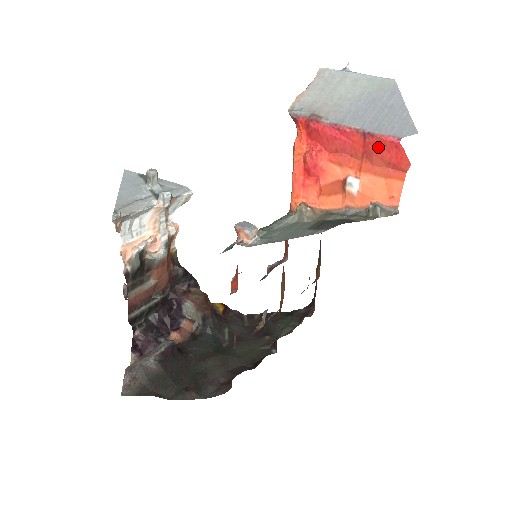
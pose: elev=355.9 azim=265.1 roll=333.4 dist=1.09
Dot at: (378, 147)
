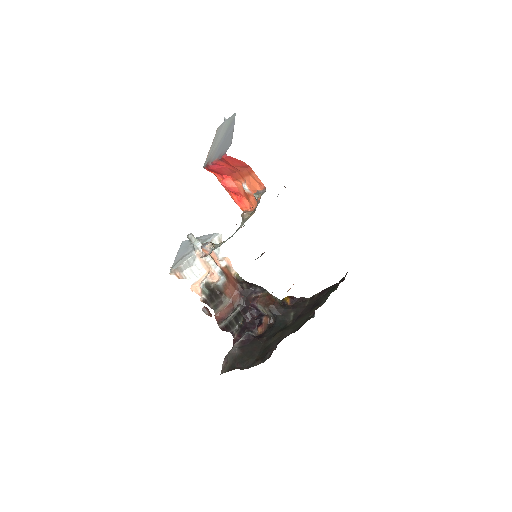
Dot at: (229, 163)
